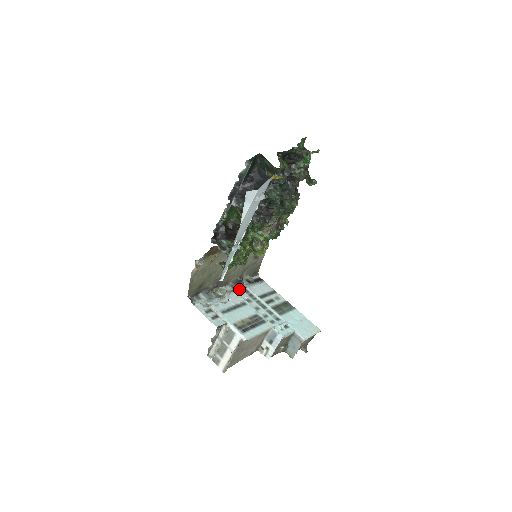
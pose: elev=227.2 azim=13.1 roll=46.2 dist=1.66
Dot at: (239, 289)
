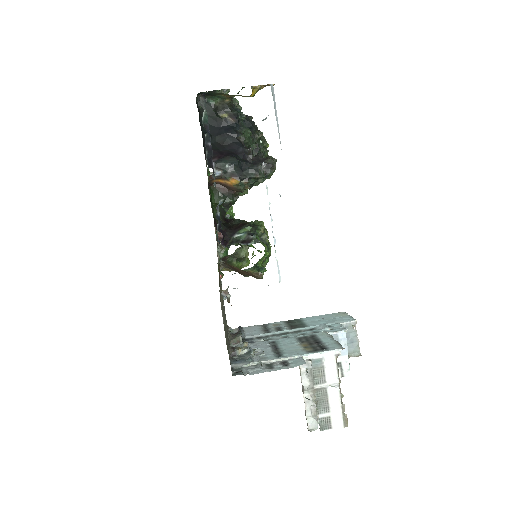
Dot at: (244, 341)
